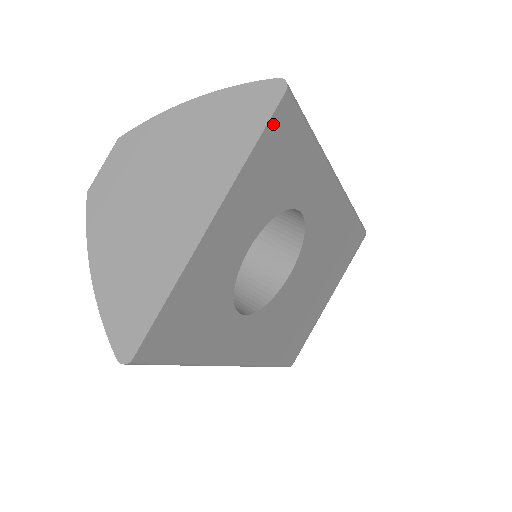
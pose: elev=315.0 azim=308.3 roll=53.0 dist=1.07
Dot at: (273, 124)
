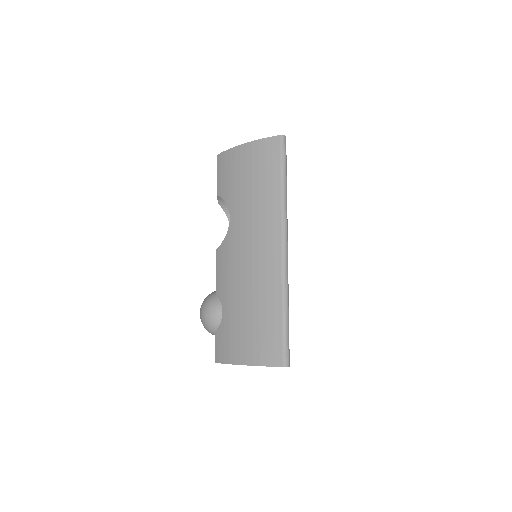
Dot at: occluded
